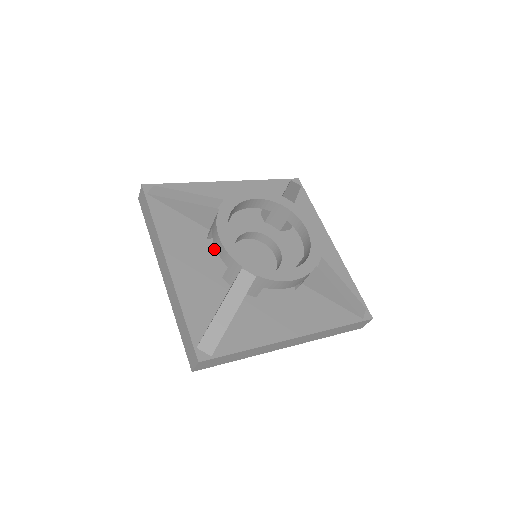
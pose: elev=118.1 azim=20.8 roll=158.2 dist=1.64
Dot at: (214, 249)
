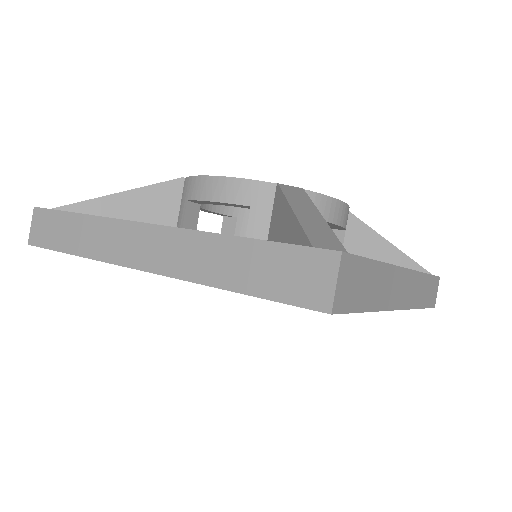
Dot at: occluded
